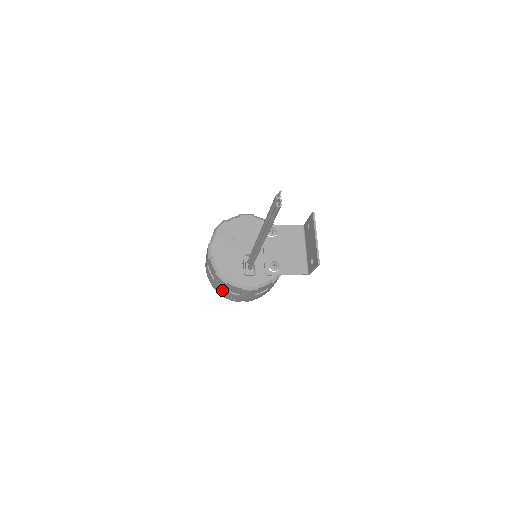
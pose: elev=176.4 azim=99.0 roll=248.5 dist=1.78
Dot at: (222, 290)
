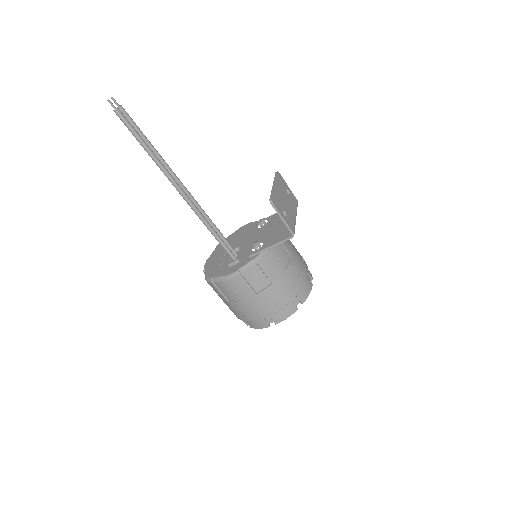
Dot at: (231, 307)
